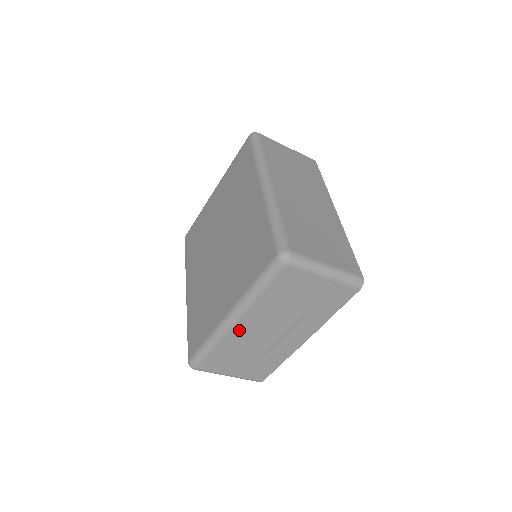
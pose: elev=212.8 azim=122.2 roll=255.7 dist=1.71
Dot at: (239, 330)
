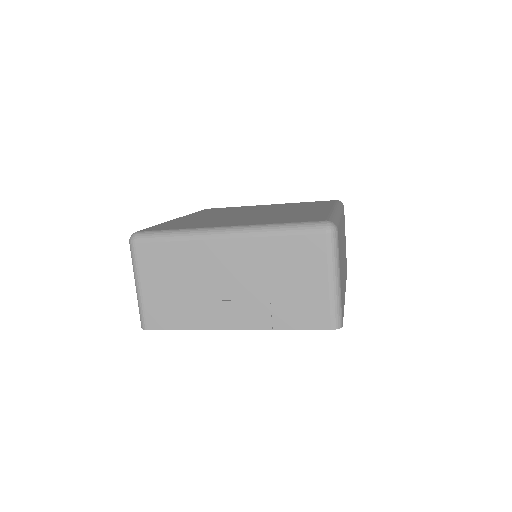
Dot at: (216, 248)
